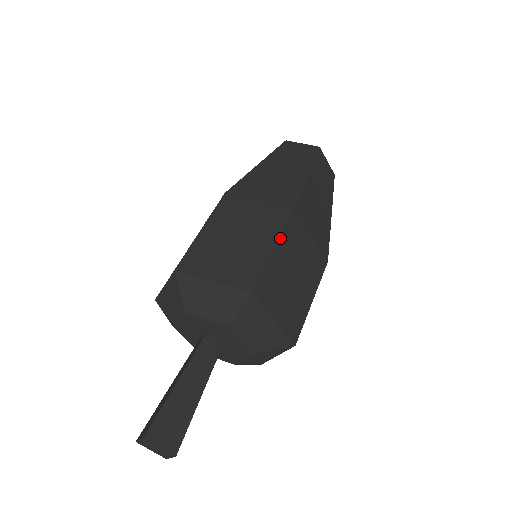
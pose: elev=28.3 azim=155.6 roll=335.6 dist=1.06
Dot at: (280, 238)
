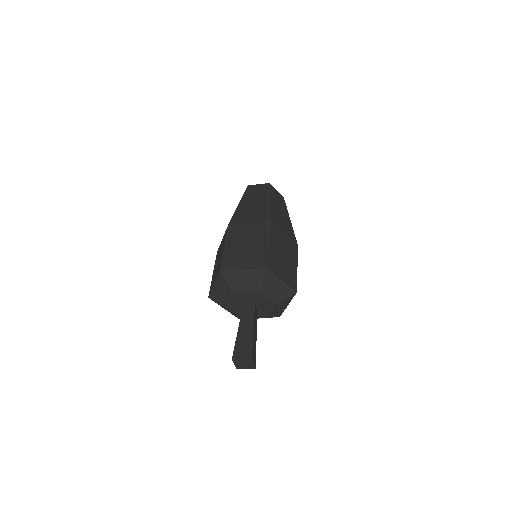
Dot at: occluded
